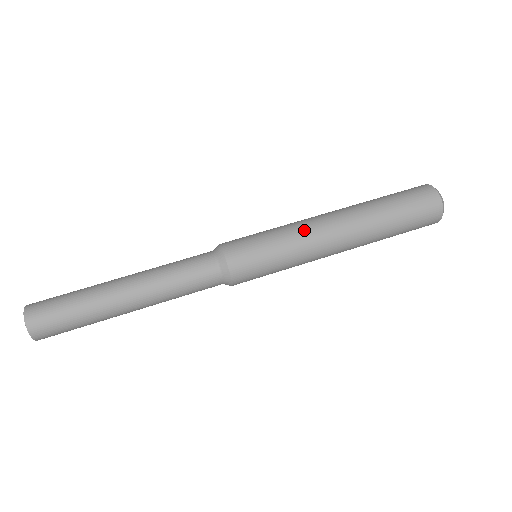
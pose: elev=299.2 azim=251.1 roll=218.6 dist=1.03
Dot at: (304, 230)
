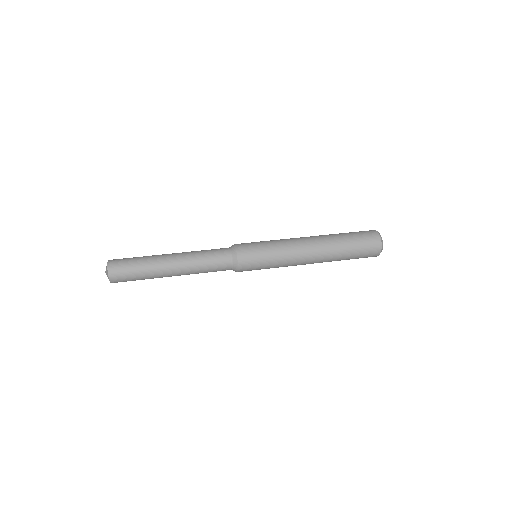
Dot at: occluded
